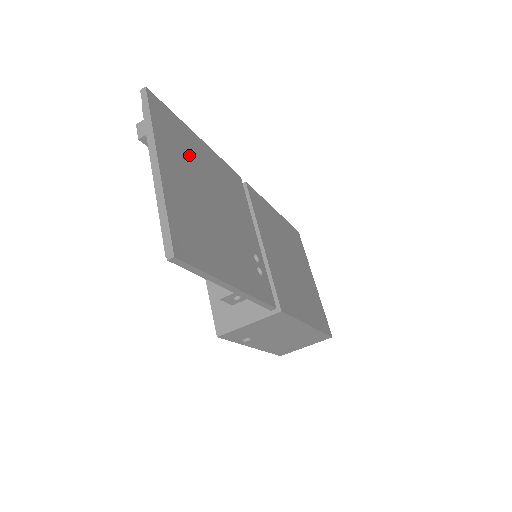
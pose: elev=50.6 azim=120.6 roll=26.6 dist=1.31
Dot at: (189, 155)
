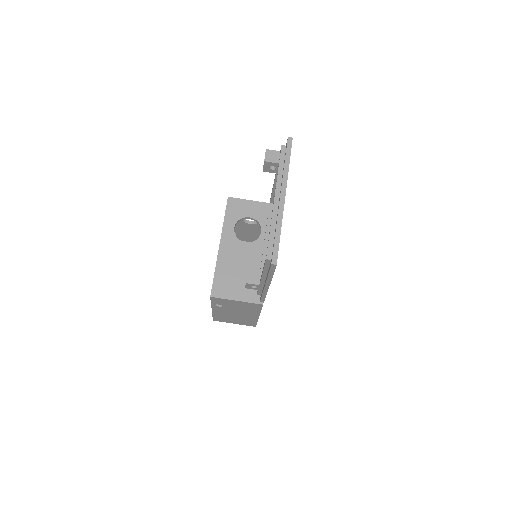
Dot at: occluded
